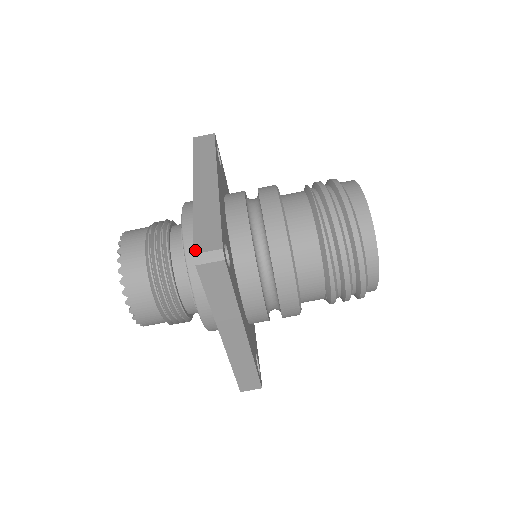
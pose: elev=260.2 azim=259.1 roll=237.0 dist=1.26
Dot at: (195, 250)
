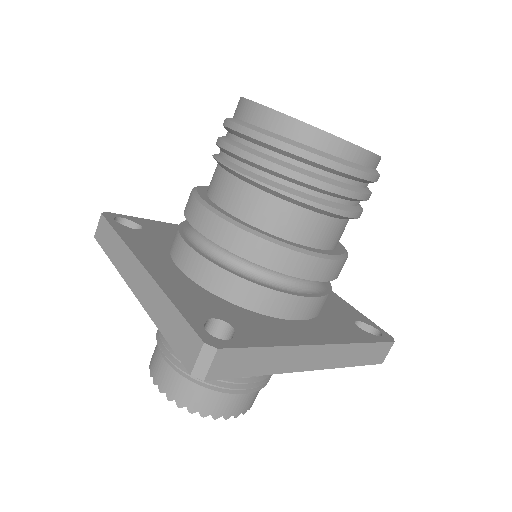
Dot at: (187, 369)
